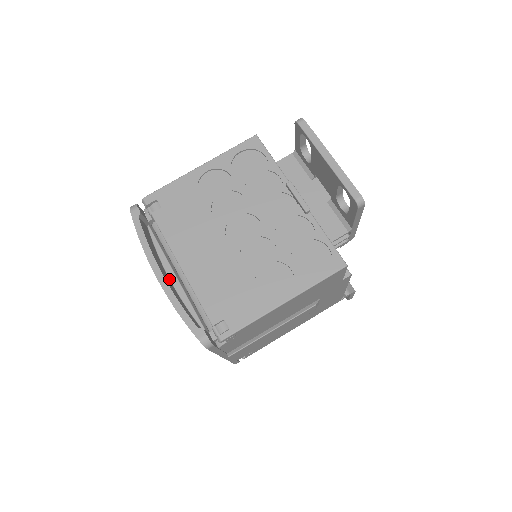
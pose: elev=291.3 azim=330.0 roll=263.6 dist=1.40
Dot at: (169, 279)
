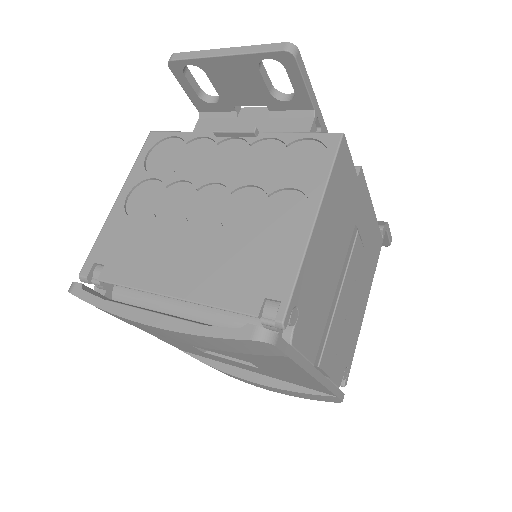
Dot at: occluded
